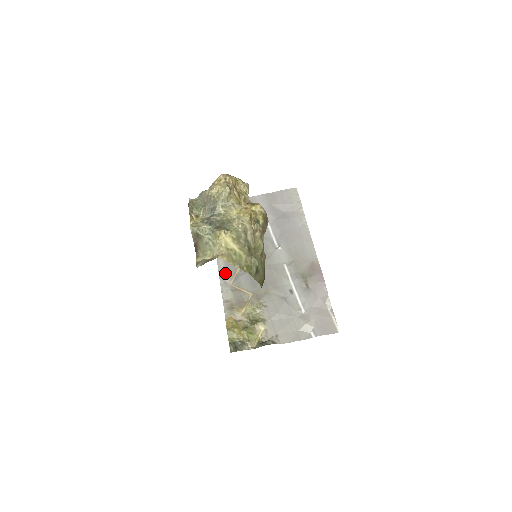
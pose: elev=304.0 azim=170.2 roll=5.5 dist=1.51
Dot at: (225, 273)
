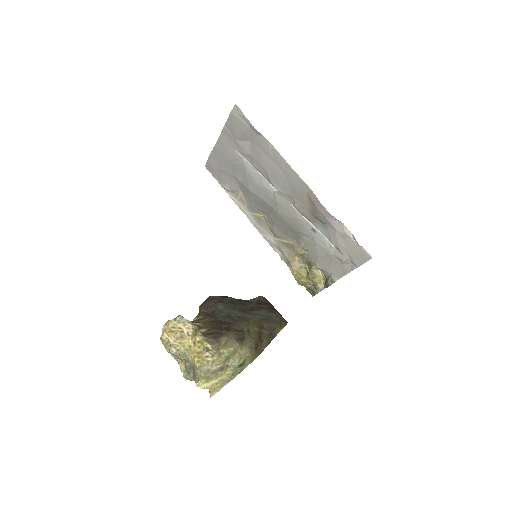
Dot at: (263, 230)
